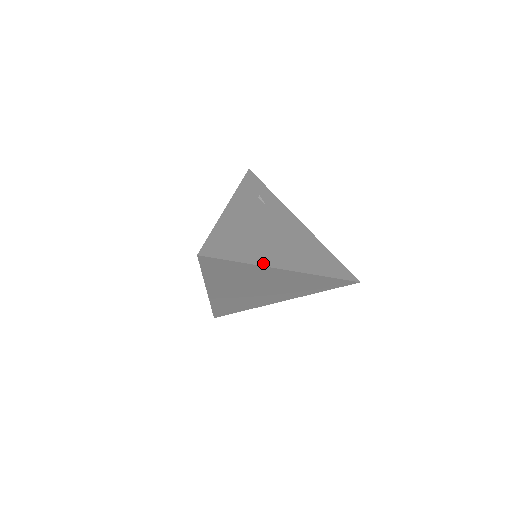
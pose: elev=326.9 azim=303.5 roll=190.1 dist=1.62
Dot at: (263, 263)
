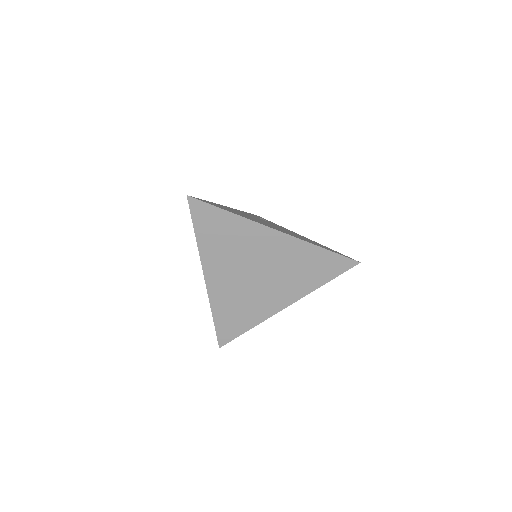
Dot at: (252, 220)
